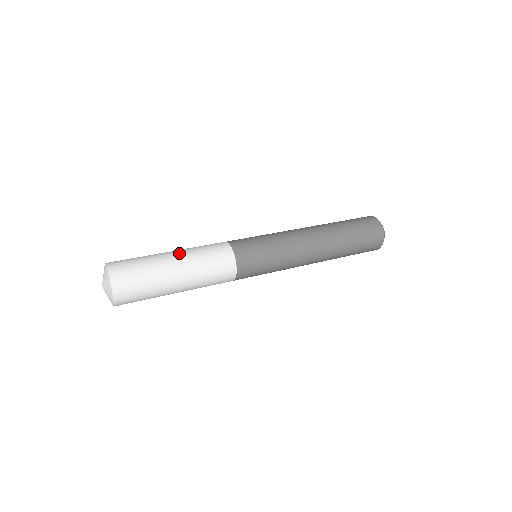
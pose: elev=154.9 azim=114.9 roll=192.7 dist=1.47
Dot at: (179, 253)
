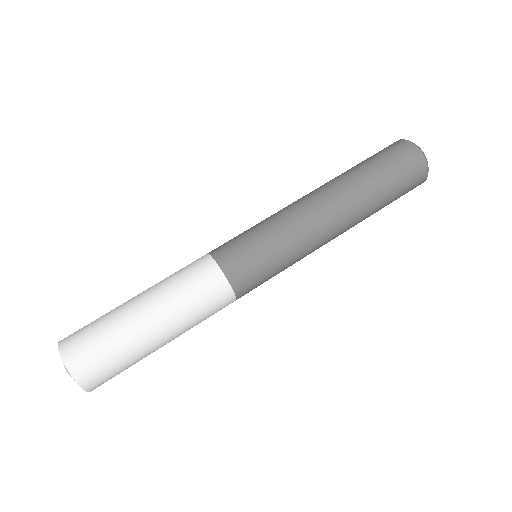
Dot at: (146, 293)
